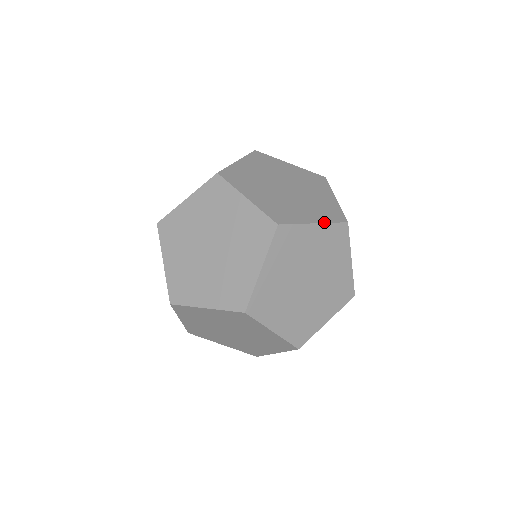
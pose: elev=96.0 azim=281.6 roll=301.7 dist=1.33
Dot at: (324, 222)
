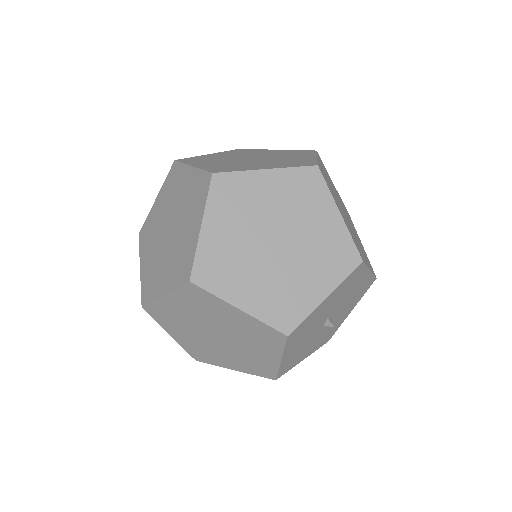
Dot at: (347, 226)
